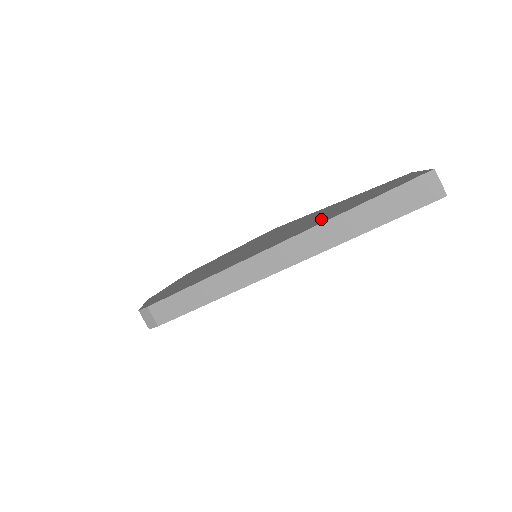
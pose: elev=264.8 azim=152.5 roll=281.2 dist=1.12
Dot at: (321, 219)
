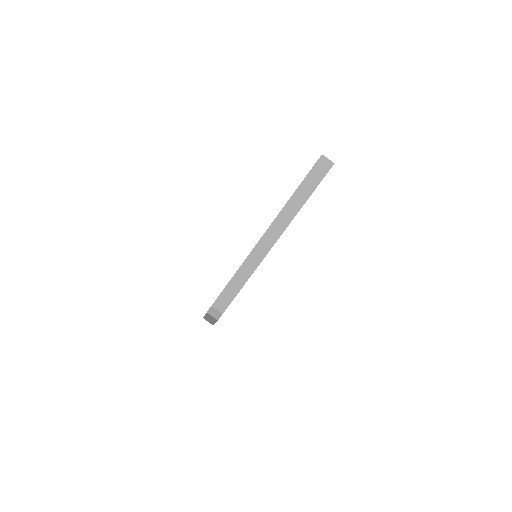
Dot at: occluded
